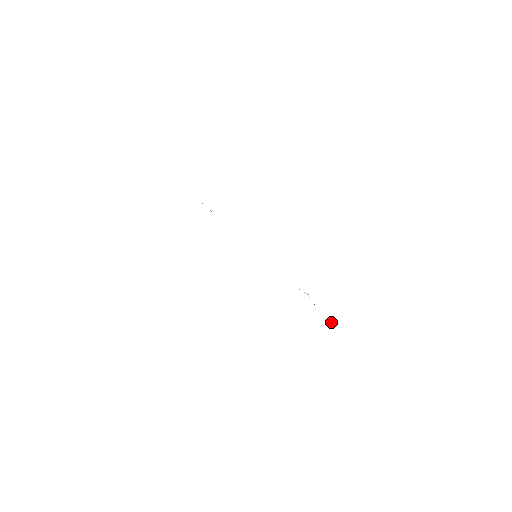
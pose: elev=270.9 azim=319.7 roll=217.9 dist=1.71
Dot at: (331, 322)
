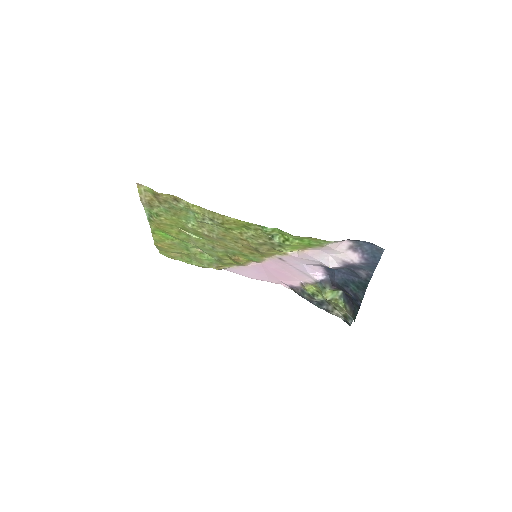
Dot at: (353, 319)
